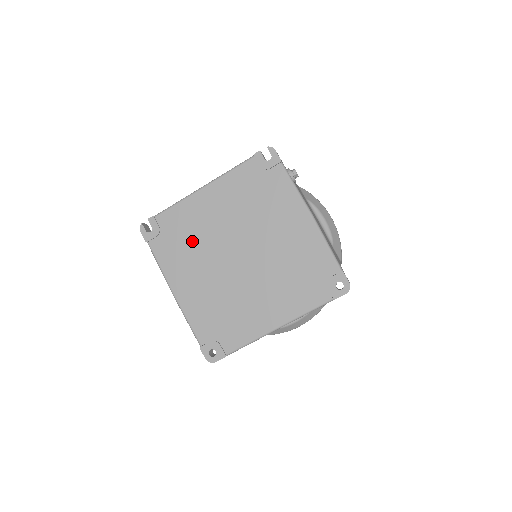
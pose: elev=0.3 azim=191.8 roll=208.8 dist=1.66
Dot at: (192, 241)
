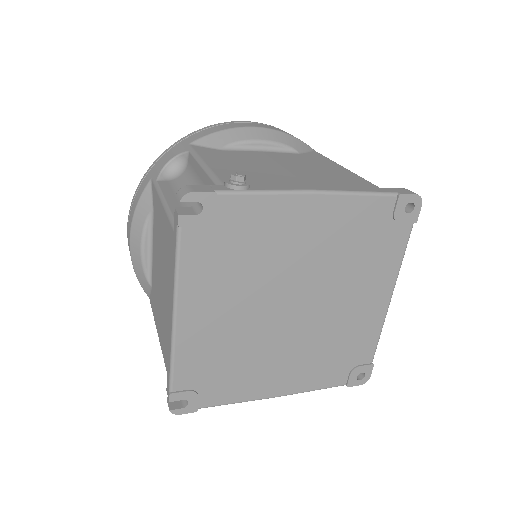
Dot at: (235, 357)
